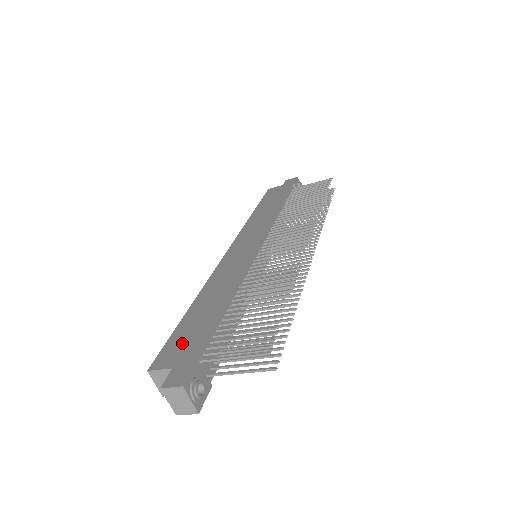
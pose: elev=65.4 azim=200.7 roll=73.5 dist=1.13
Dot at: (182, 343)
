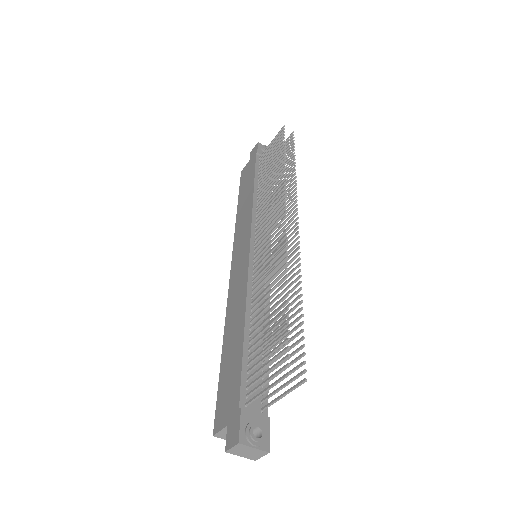
Dot at: (227, 394)
